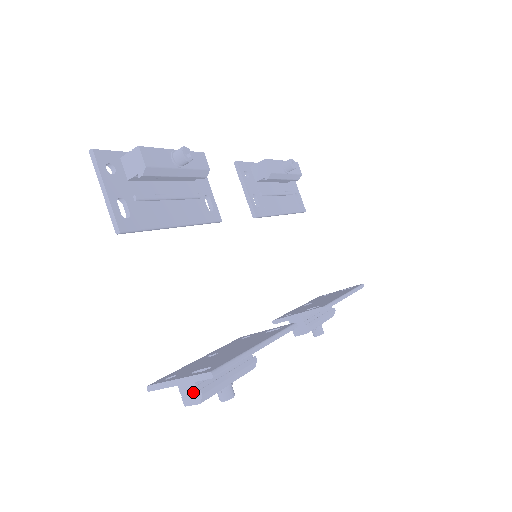
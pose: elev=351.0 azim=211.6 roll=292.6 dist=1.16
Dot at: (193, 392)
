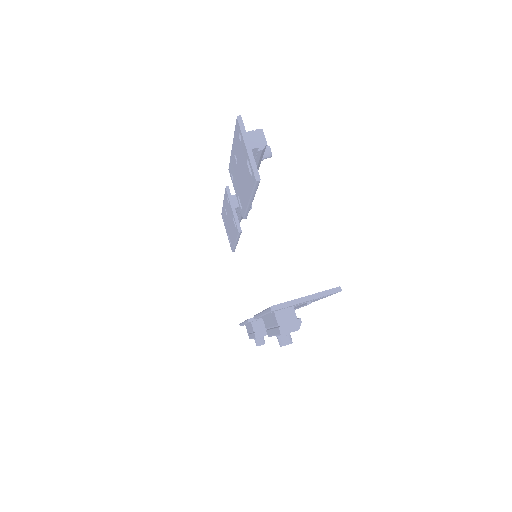
Dot at: (292, 321)
